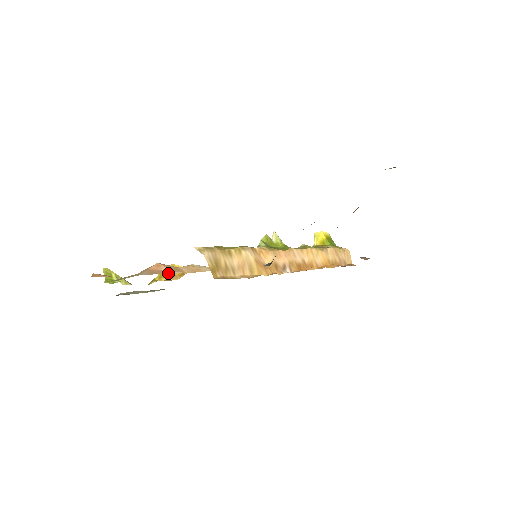
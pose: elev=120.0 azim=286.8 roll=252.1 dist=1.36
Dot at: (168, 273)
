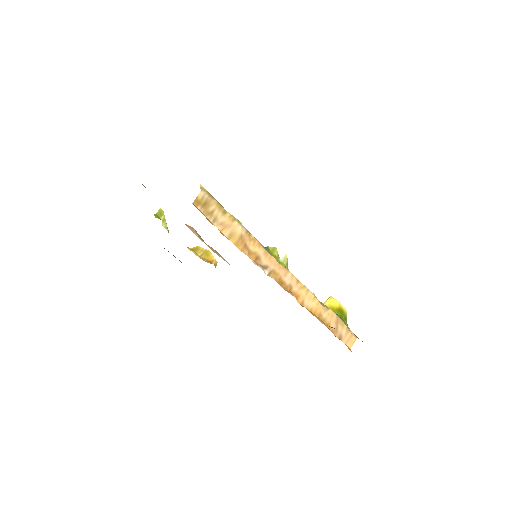
Dot at: (190, 229)
